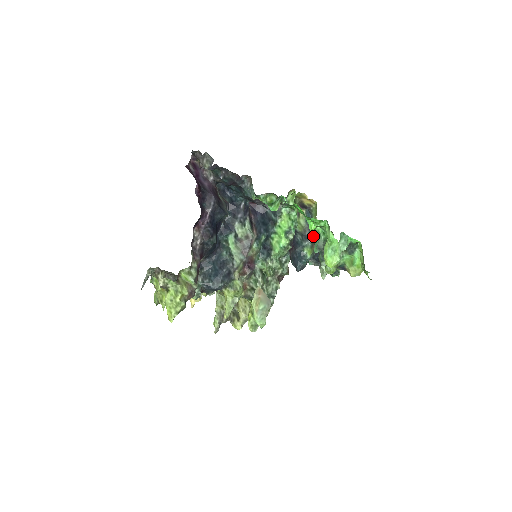
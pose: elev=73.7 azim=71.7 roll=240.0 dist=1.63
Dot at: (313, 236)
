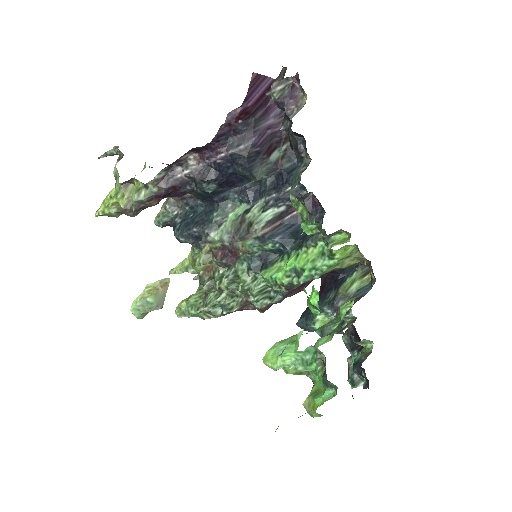
Dot at: occluded
